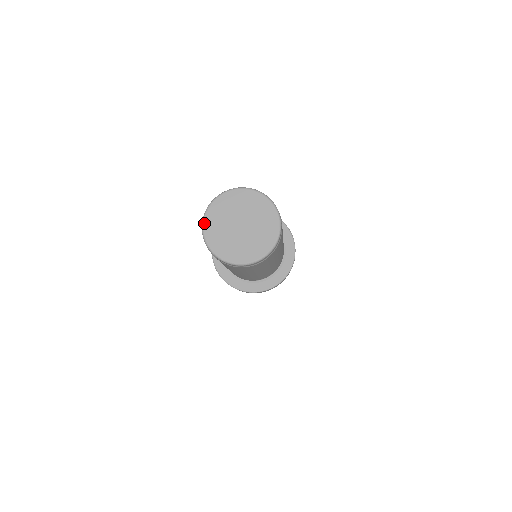
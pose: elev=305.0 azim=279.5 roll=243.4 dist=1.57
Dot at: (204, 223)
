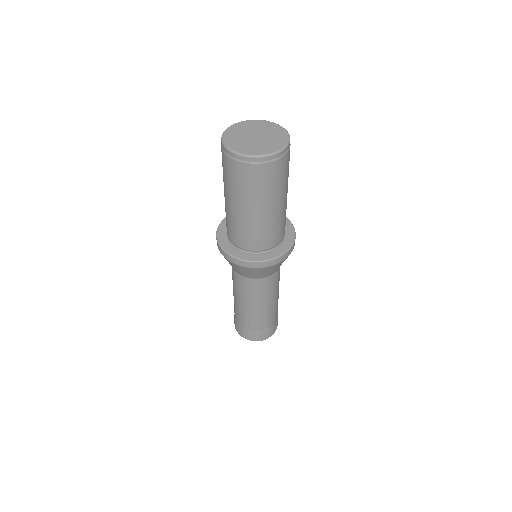
Dot at: (226, 130)
